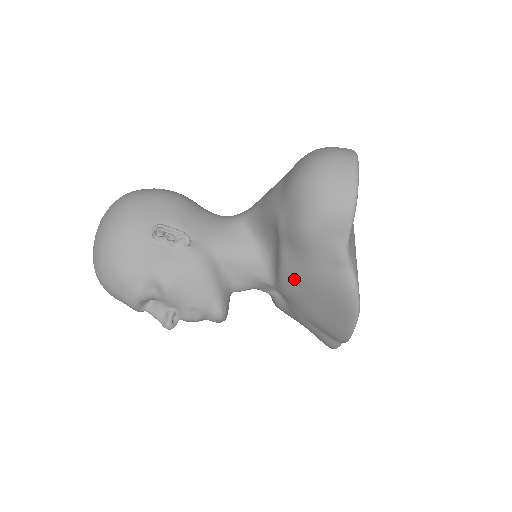
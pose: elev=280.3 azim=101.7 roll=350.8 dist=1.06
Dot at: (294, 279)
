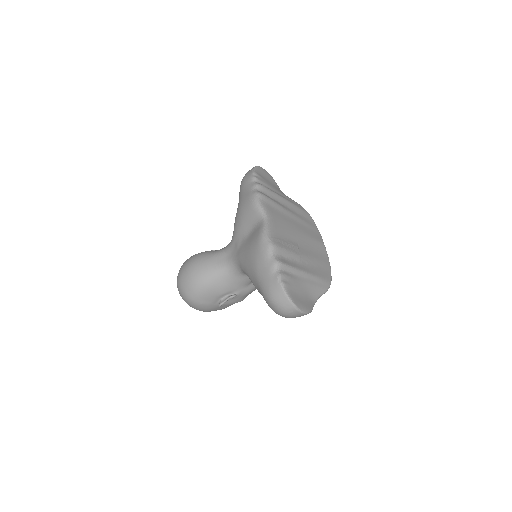
Dot at: occluded
